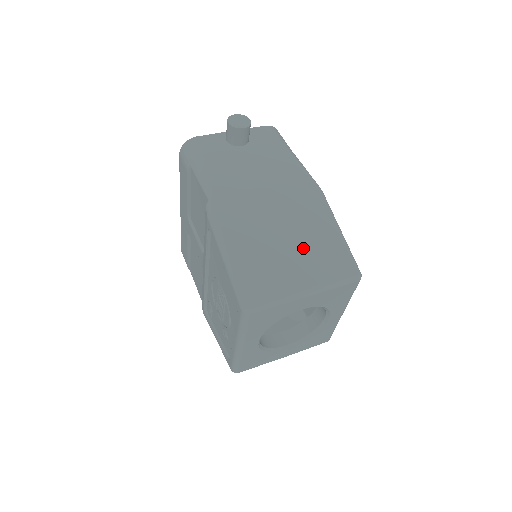
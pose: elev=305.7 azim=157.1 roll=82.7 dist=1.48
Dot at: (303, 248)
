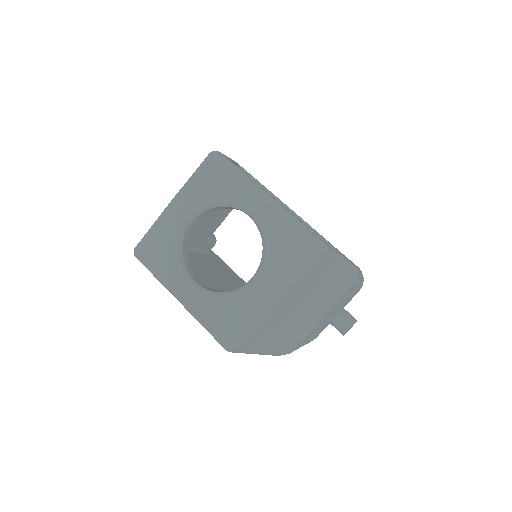
Dot at: occluded
